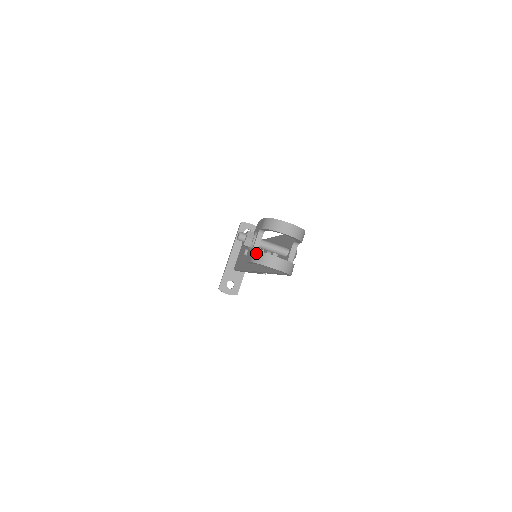
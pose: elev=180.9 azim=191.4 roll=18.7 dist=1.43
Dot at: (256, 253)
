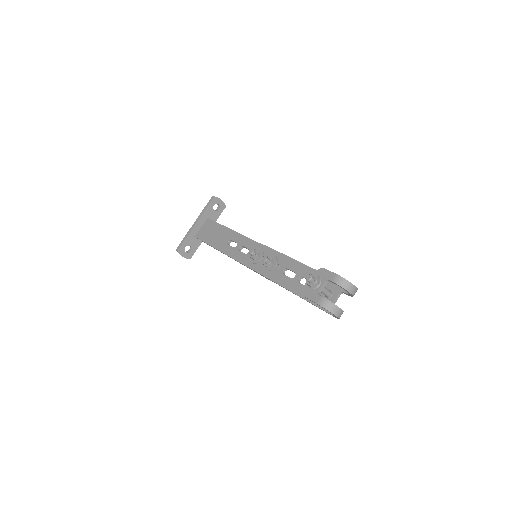
Dot at: (326, 300)
